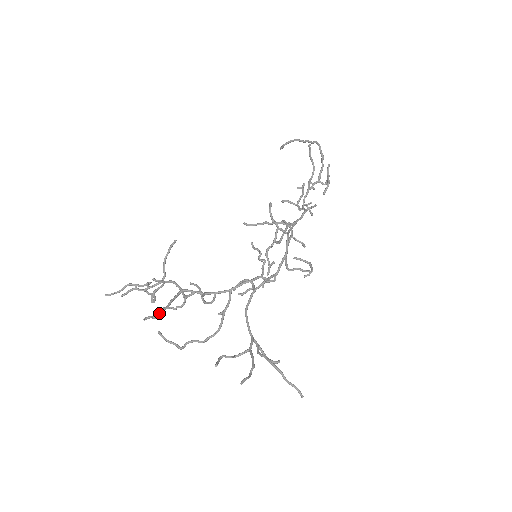
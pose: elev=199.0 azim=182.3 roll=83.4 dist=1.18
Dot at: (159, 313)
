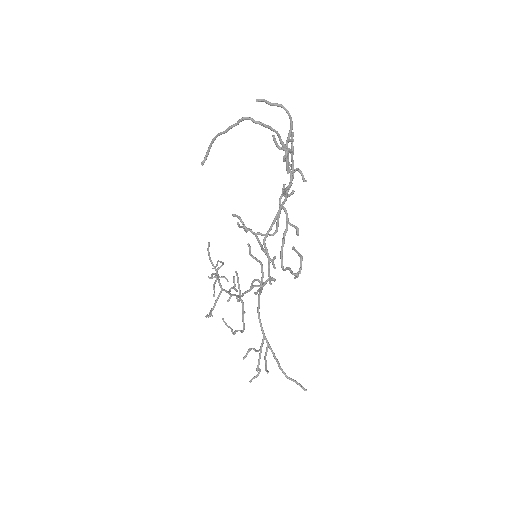
Dot at: (211, 312)
